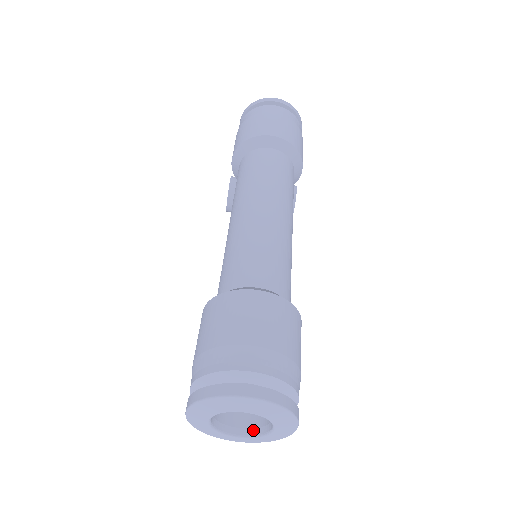
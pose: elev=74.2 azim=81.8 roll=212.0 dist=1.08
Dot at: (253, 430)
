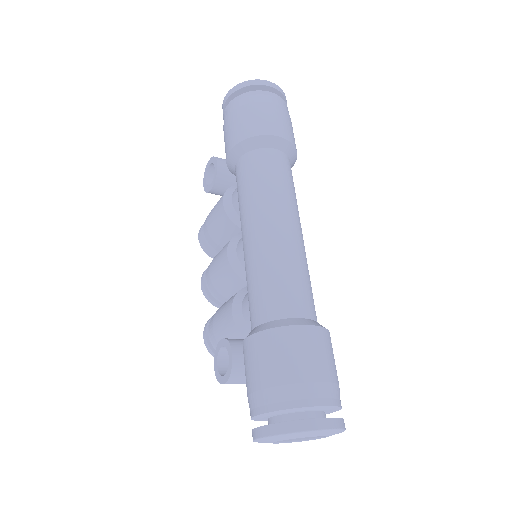
Dot at: occluded
